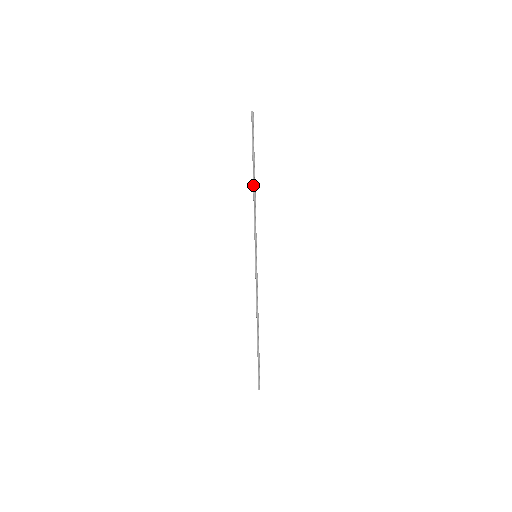
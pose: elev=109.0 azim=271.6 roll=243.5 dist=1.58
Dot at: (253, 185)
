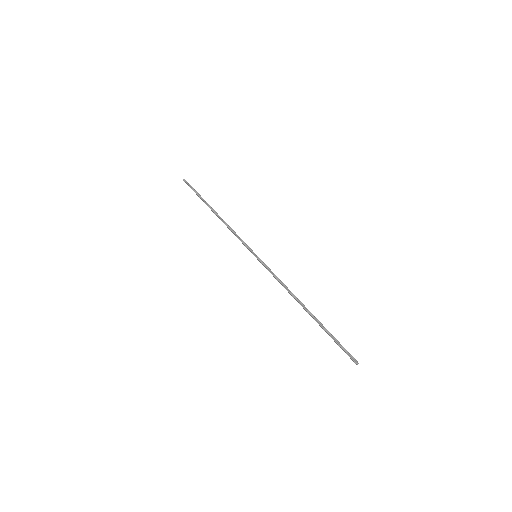
Dot at: (216, 215)
